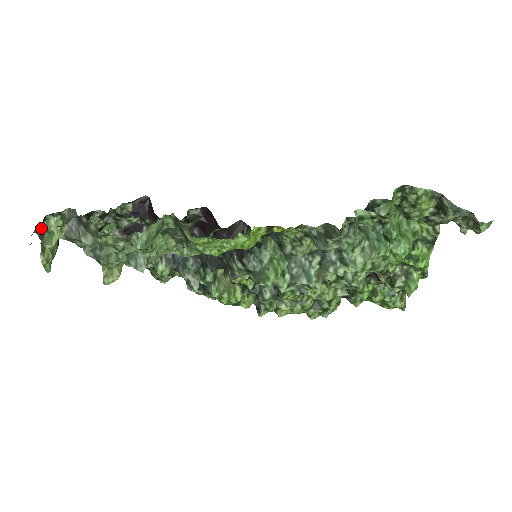
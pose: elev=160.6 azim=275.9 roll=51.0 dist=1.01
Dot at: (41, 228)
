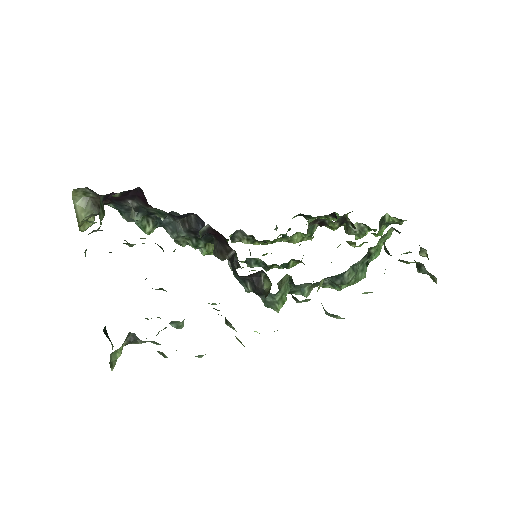
Dot at: occluded
